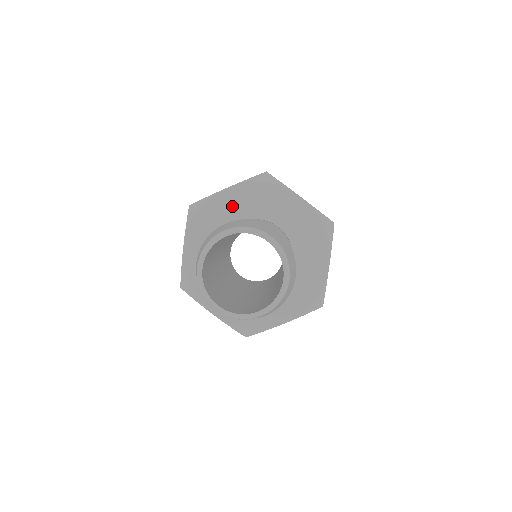
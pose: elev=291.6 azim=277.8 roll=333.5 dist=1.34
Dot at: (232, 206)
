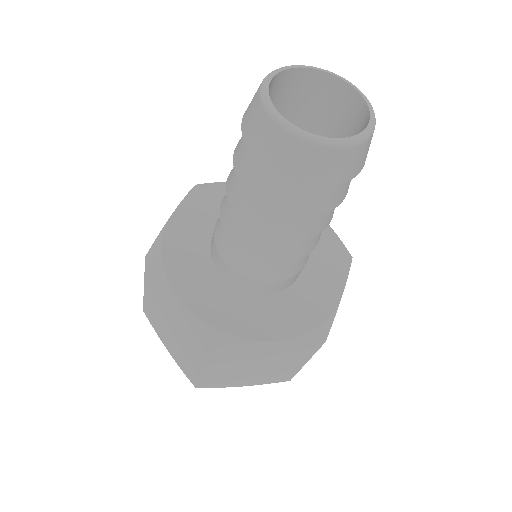
Dot at: occluded
